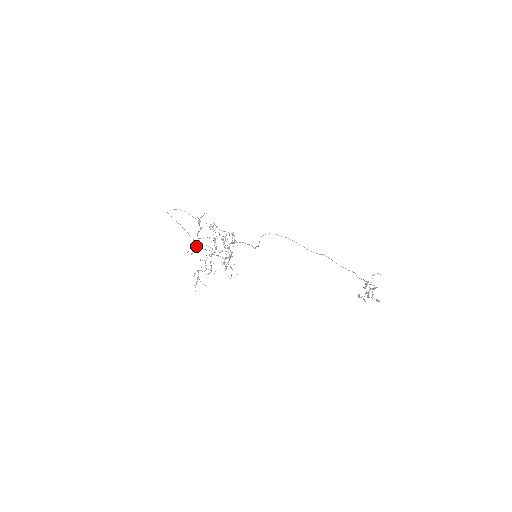
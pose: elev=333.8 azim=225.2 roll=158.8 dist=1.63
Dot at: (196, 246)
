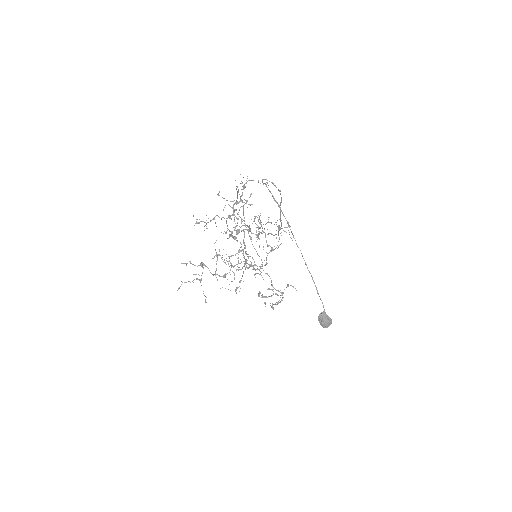
Dot at: (326, 324)
